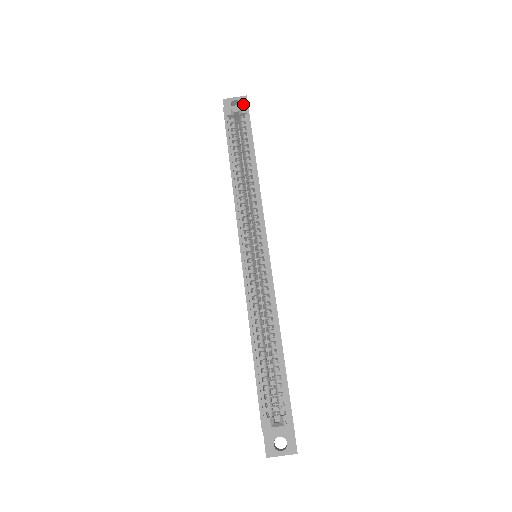
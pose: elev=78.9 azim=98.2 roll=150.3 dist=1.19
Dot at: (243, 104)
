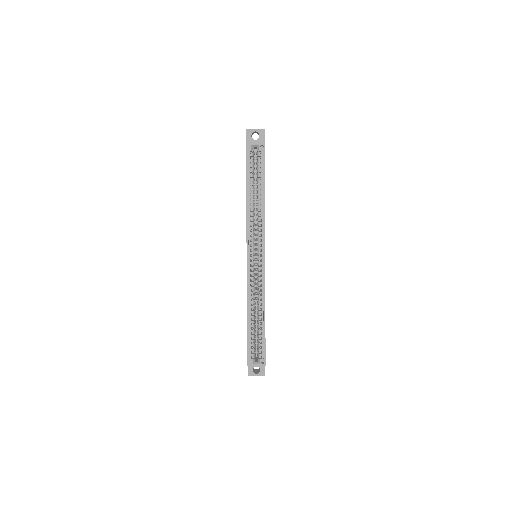
Dot at: (261, 143)
